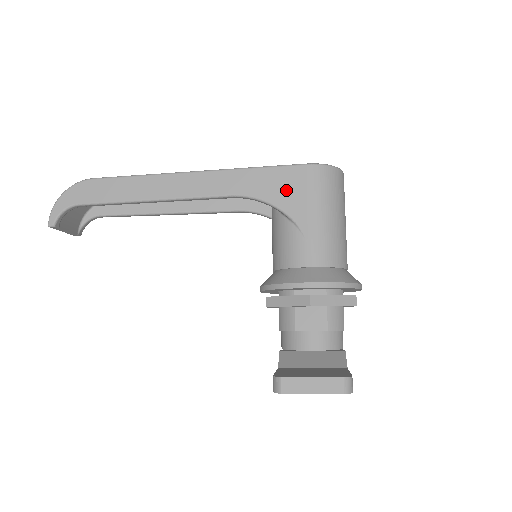
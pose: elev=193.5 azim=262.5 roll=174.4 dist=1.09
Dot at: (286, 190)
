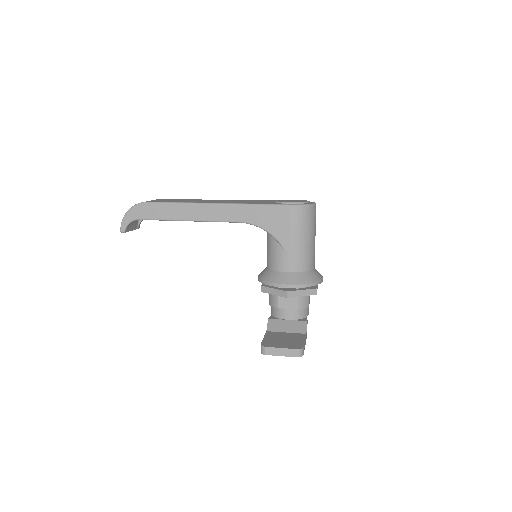
Dot at: (275, 222)
